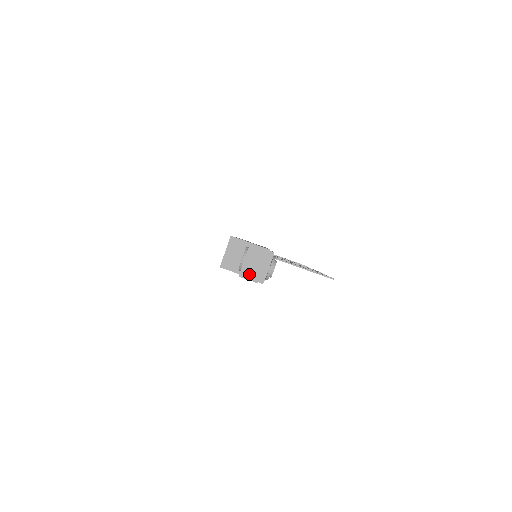
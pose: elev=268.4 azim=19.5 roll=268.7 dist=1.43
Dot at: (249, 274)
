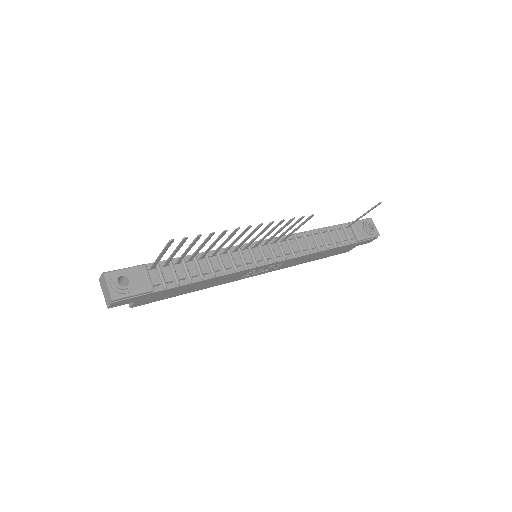
Dot at: (108, 301)
